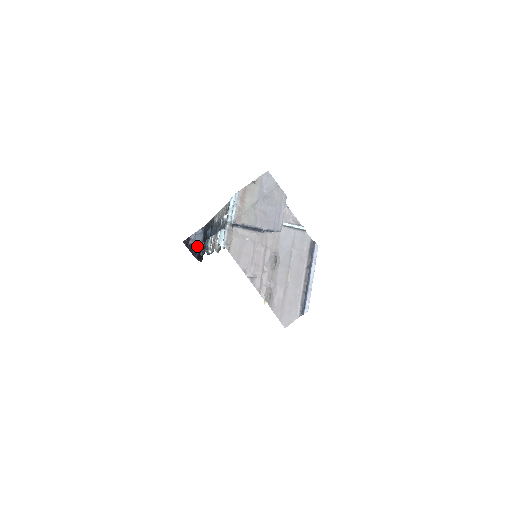
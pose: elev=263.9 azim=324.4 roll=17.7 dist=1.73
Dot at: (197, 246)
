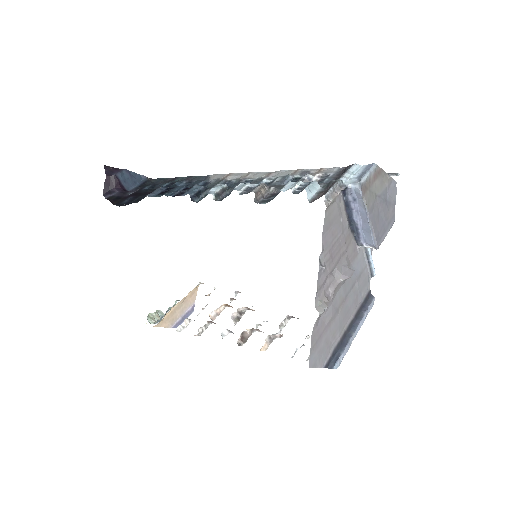
Dot at: (122, 186)
